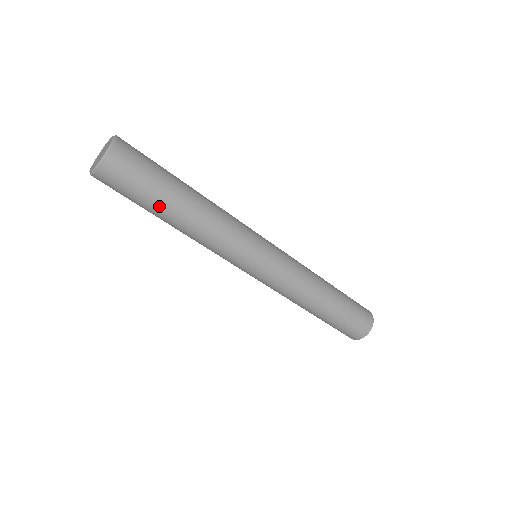
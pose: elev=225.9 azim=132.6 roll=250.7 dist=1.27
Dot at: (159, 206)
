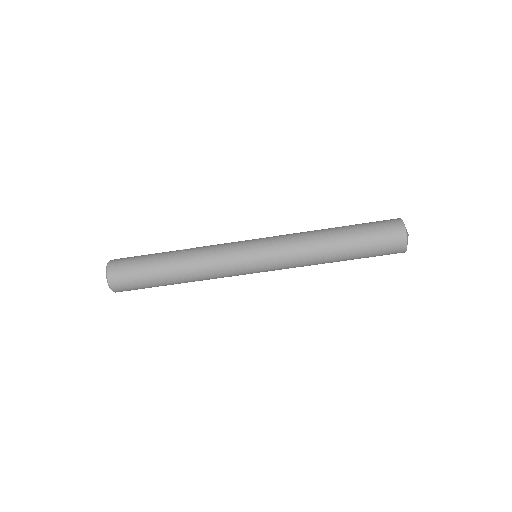
Dot at: (158, 280)
